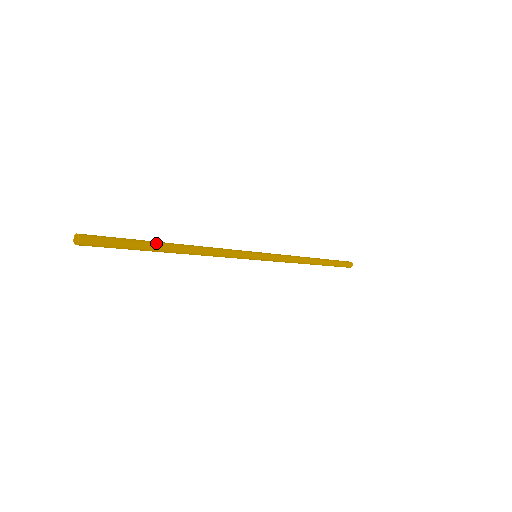
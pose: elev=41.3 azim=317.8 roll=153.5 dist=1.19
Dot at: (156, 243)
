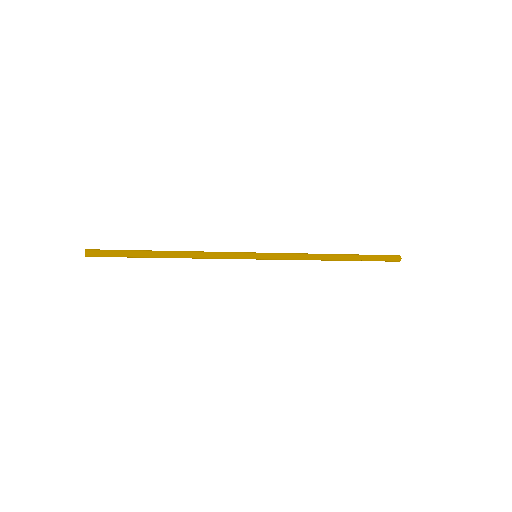
Dot at: (147, 250)
